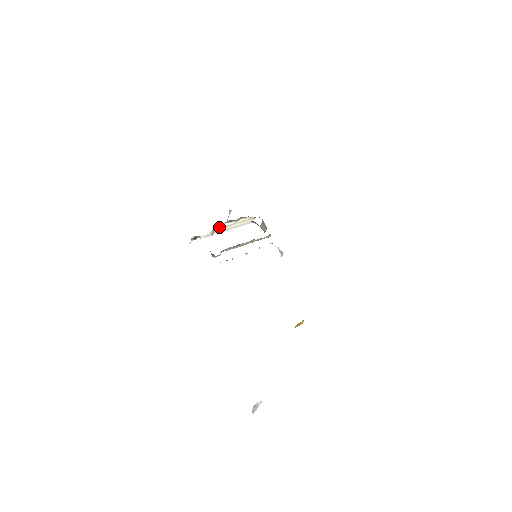
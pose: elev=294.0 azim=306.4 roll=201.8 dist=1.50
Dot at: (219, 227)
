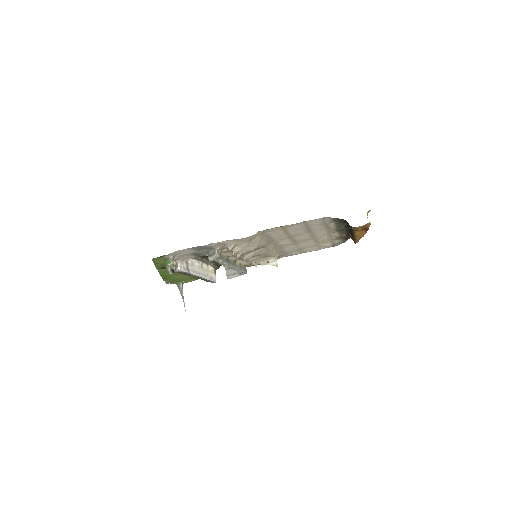
Dot at: (190, 262)
